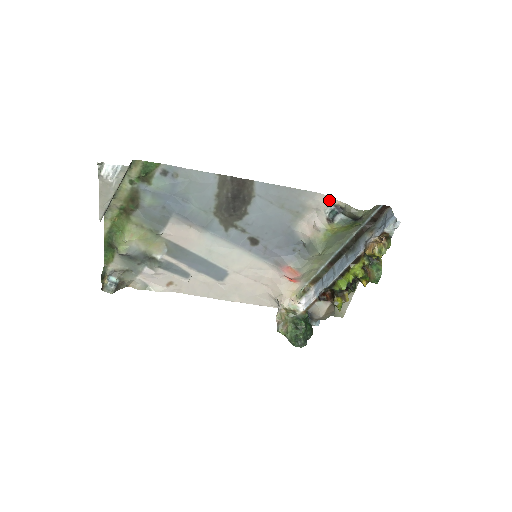
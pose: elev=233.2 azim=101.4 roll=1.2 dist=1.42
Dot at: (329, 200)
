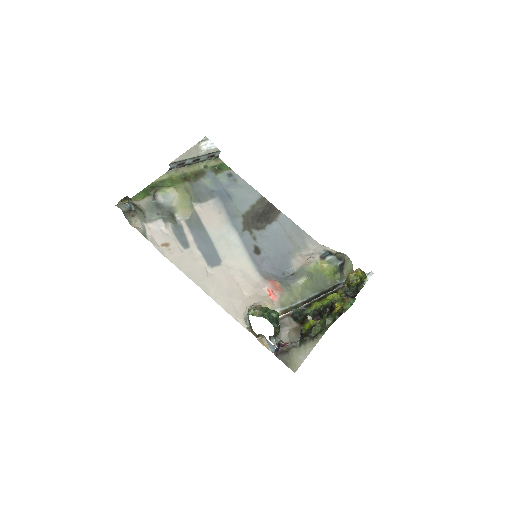
Dot at: (325, 247)
